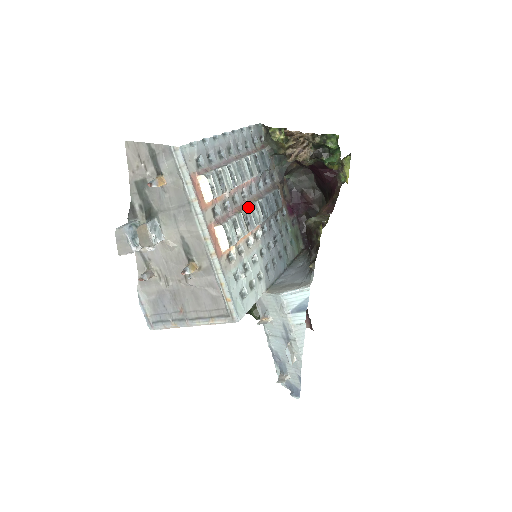
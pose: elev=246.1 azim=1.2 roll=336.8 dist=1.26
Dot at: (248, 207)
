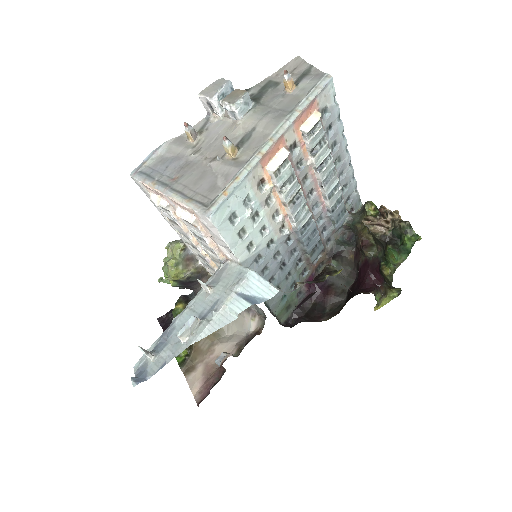
Dot at: occluded
